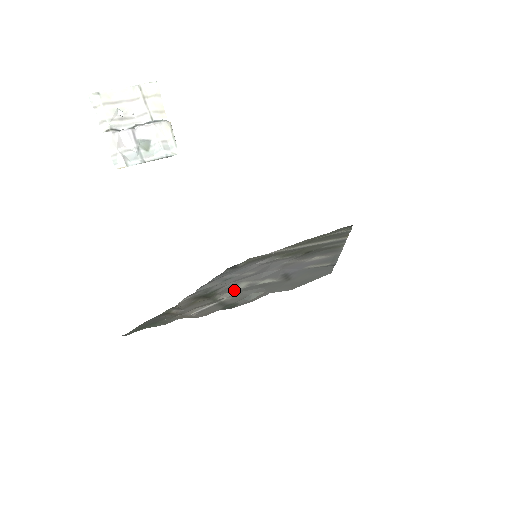
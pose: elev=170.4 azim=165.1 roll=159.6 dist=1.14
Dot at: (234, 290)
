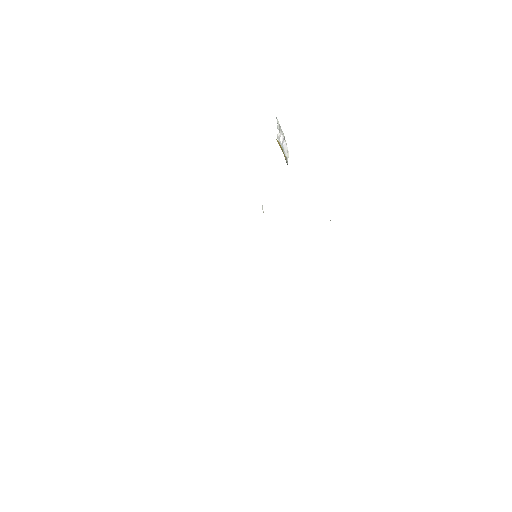
Dot at: occluded
